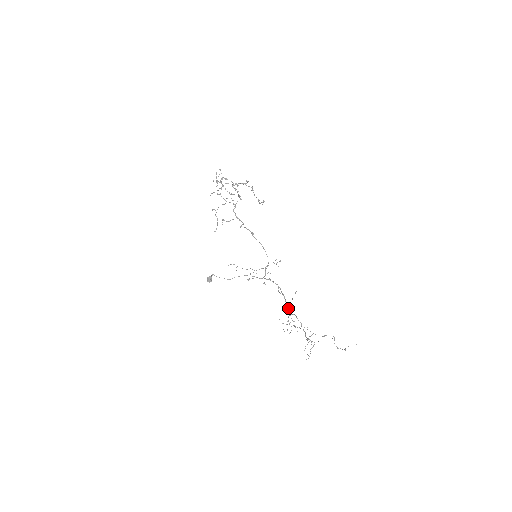
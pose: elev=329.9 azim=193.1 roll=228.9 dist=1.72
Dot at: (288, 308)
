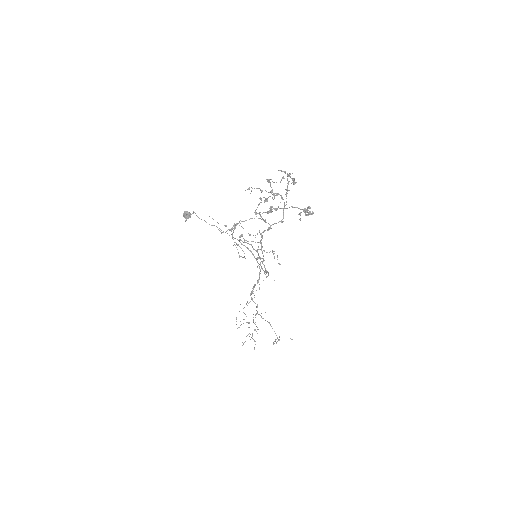
Dot at: occluded
